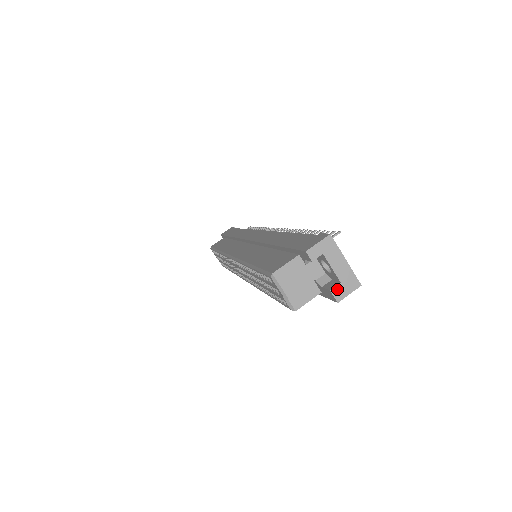
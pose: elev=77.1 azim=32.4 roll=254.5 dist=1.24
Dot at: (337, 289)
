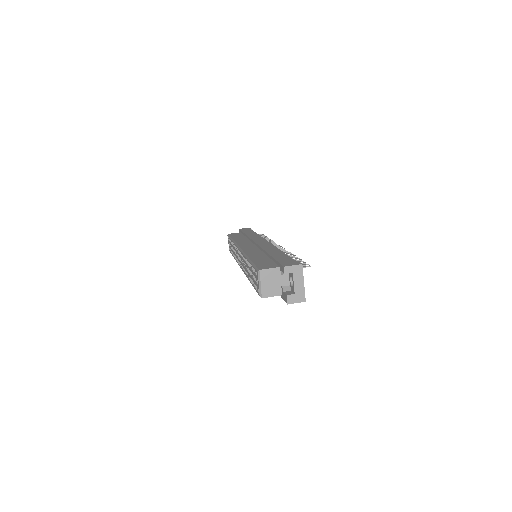
Dot at: (291, 296)
